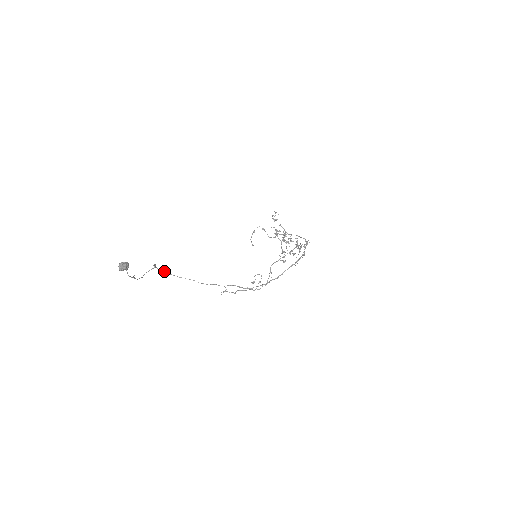
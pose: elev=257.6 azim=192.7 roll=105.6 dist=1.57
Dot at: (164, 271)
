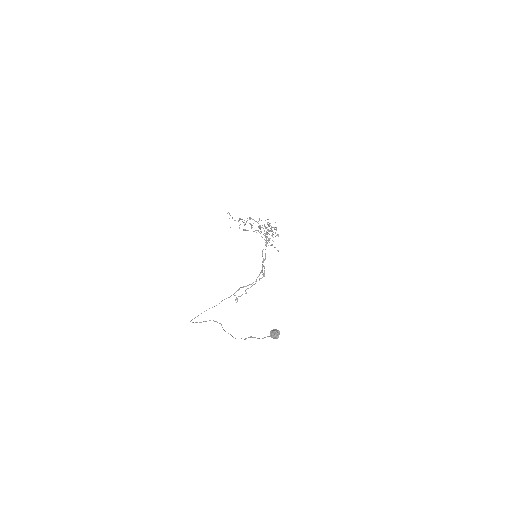
Dot at: (190, 321)
